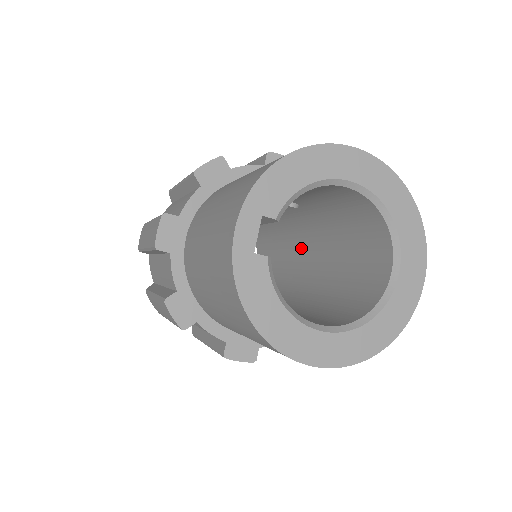
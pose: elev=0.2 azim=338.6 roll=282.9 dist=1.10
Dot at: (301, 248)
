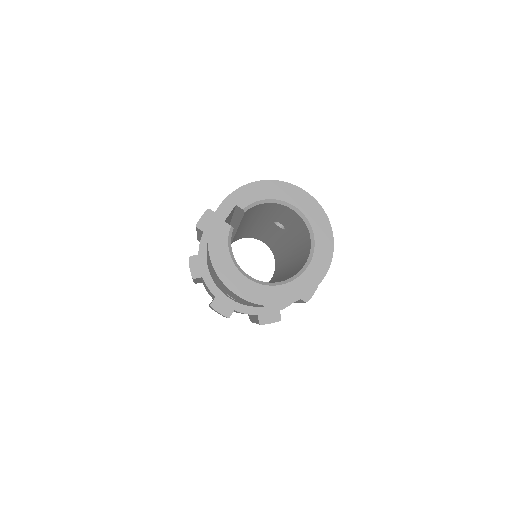
Dot at: occluded
